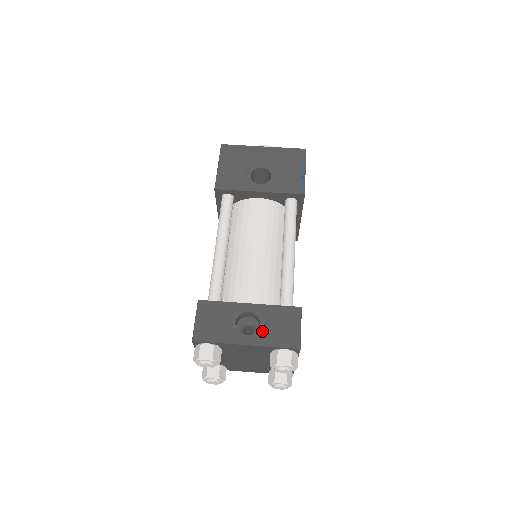
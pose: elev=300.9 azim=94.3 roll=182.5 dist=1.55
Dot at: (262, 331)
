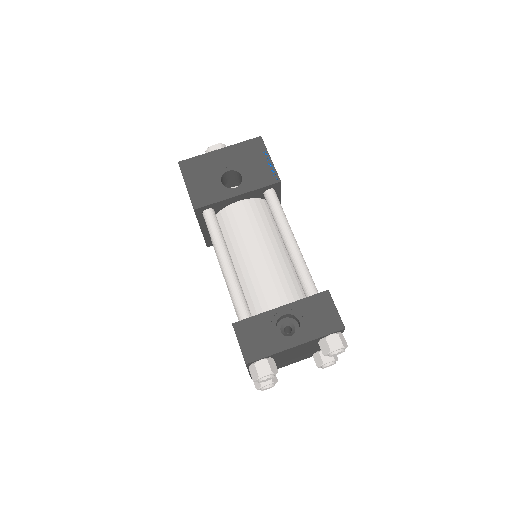
Dot at: (304, 327)
